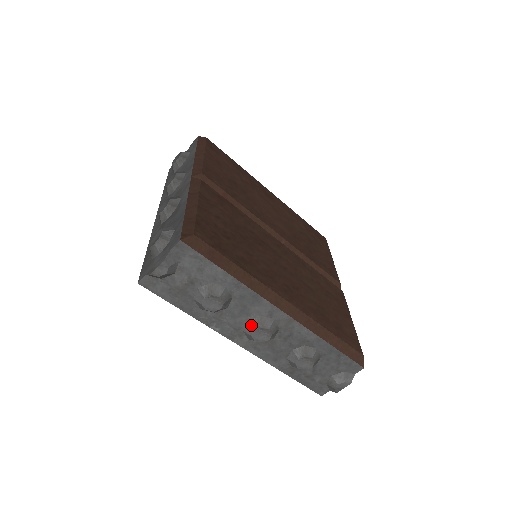
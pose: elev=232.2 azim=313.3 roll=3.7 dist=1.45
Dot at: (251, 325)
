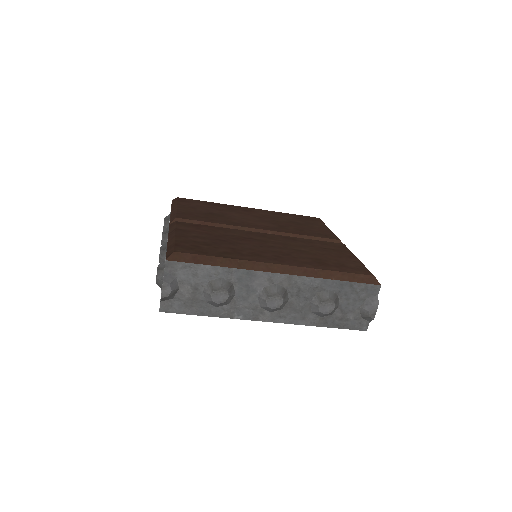
Dot at: (262, 298)
